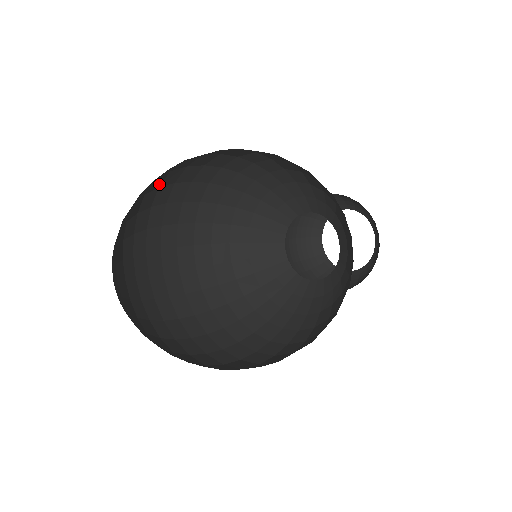
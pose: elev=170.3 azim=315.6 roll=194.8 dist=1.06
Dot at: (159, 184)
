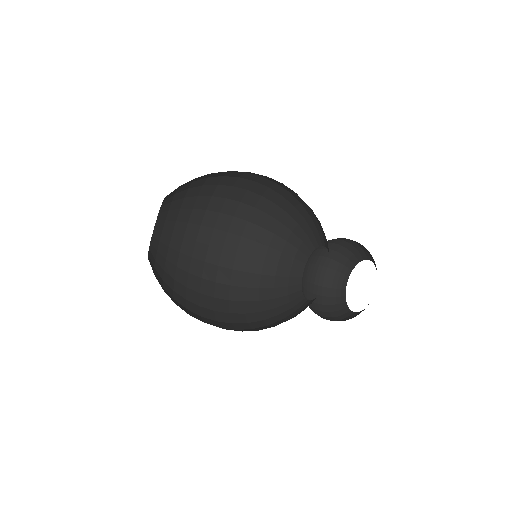
Dot at: (211, 193)
